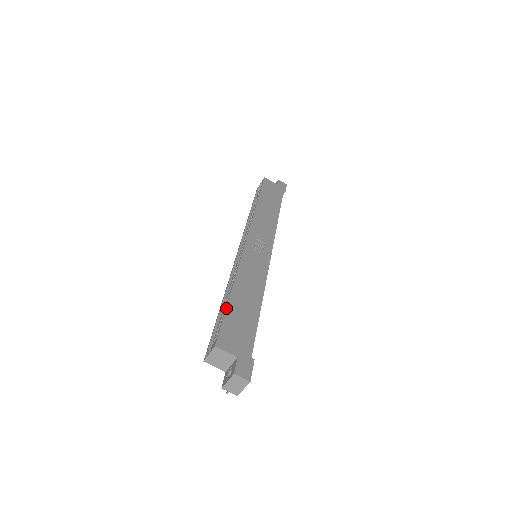
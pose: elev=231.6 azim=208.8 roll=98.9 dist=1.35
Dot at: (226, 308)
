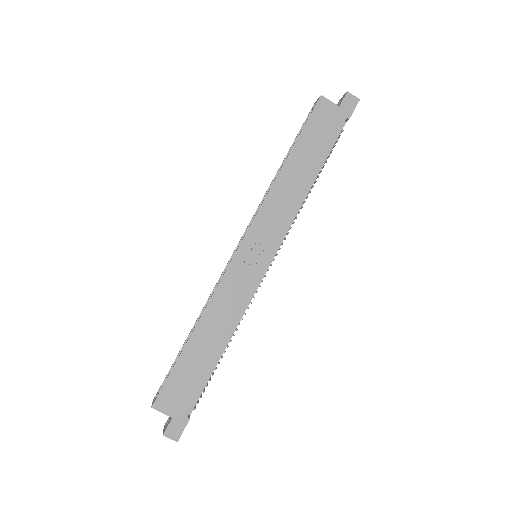
Dot at: (177, 360)
